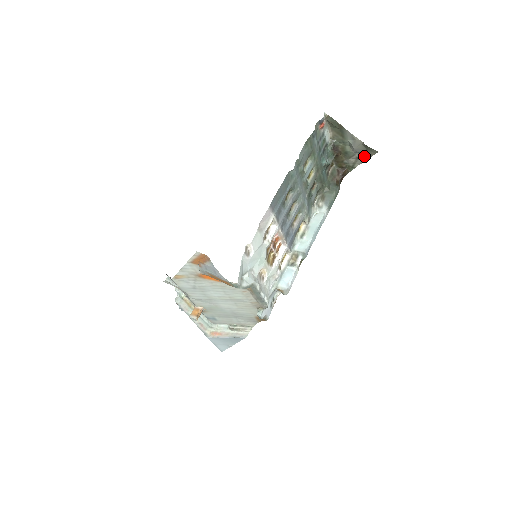
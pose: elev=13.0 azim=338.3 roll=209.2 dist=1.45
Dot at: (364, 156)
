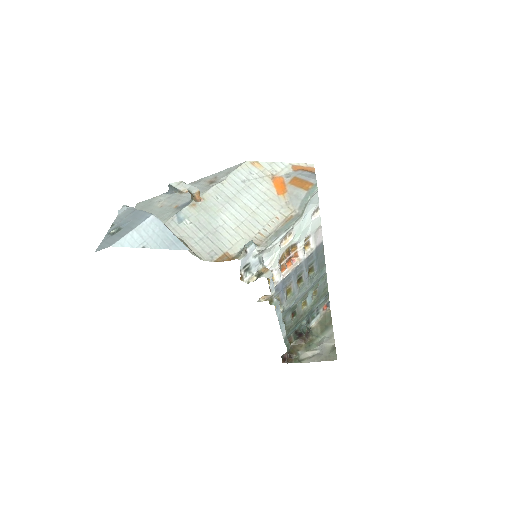
Dot at: (321, 357)
